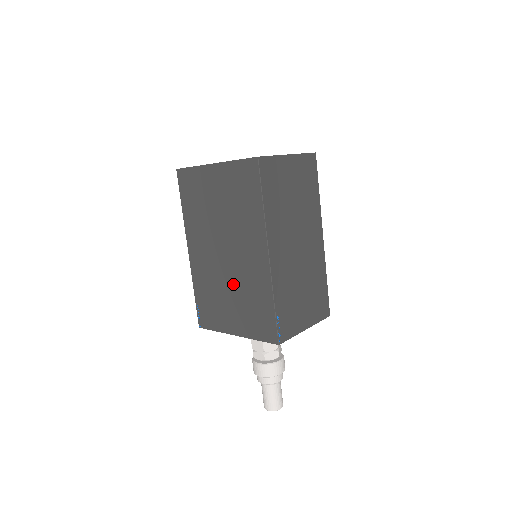
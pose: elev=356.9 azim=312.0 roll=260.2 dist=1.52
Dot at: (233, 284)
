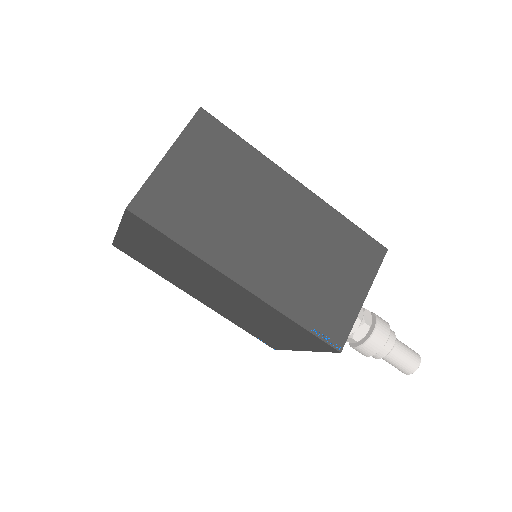
Dot at: (251, 315)
